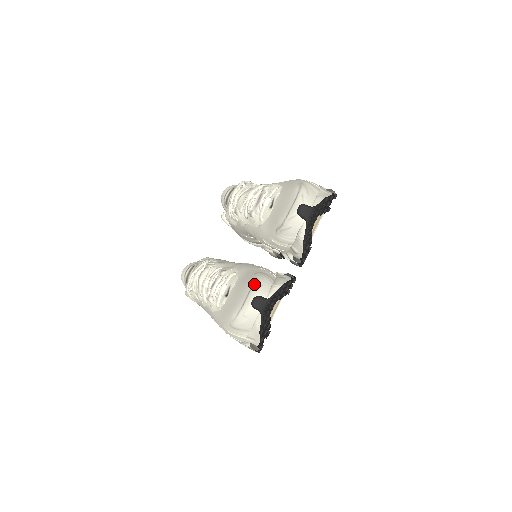
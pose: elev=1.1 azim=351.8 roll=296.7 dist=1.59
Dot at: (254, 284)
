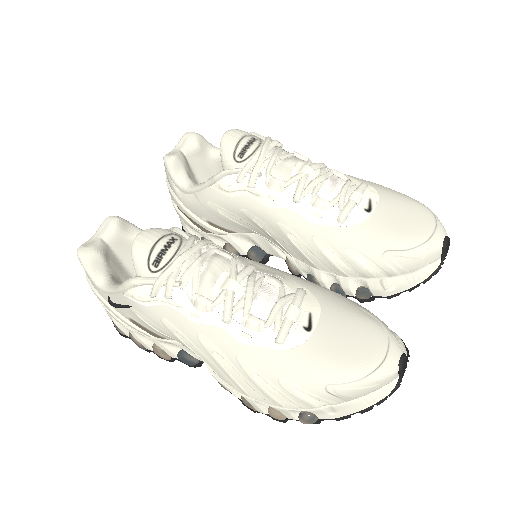
Dot at: (388, 330)
